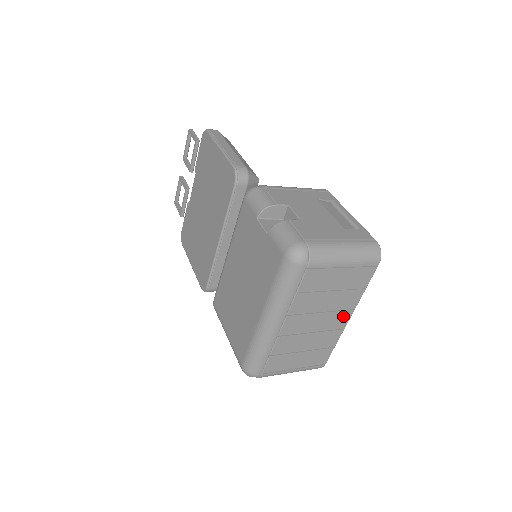
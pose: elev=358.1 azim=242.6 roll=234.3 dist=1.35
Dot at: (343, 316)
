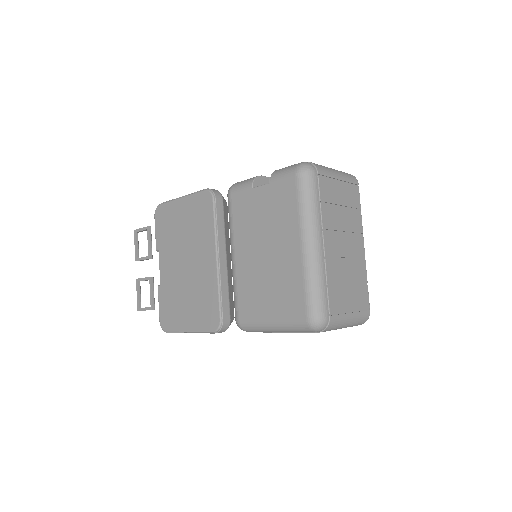
Dot at: (359, 242)
